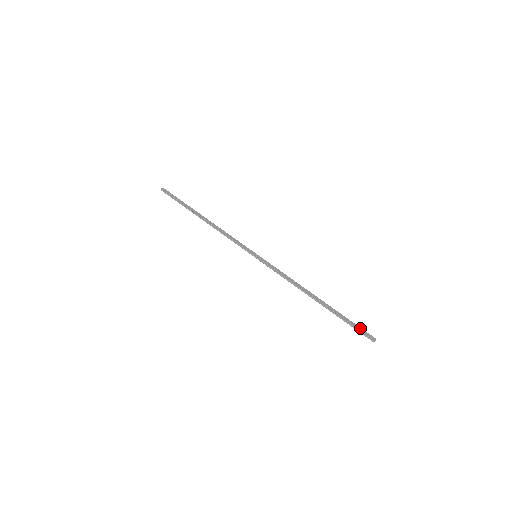
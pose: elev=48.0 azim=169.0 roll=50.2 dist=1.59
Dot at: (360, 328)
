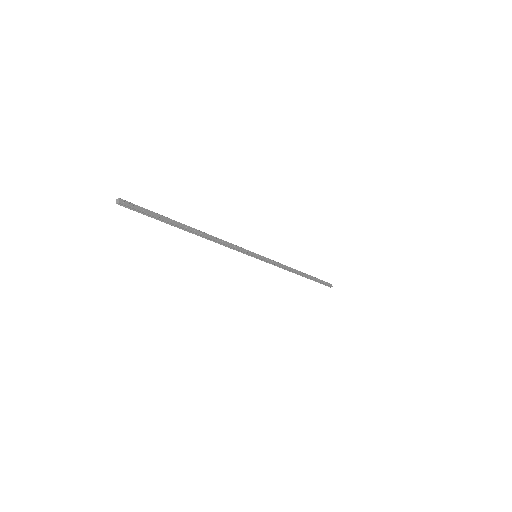
Dot at: (325, 282)
